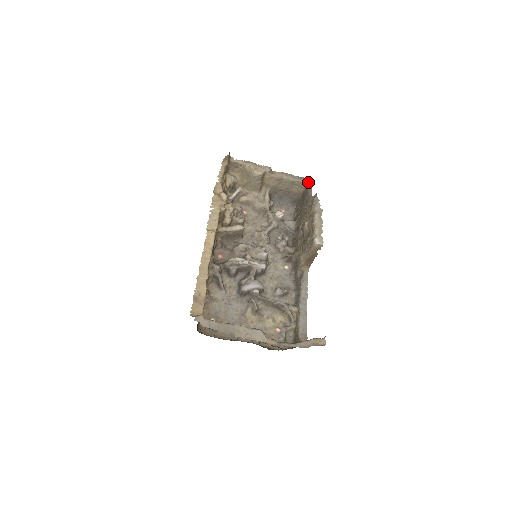
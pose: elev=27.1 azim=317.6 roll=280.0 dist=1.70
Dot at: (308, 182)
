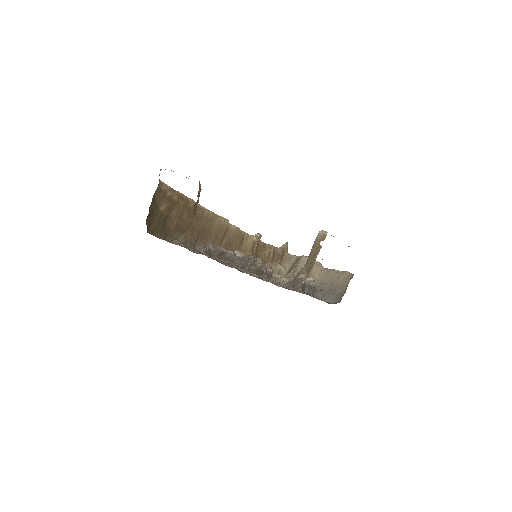
Dot at: occluded
